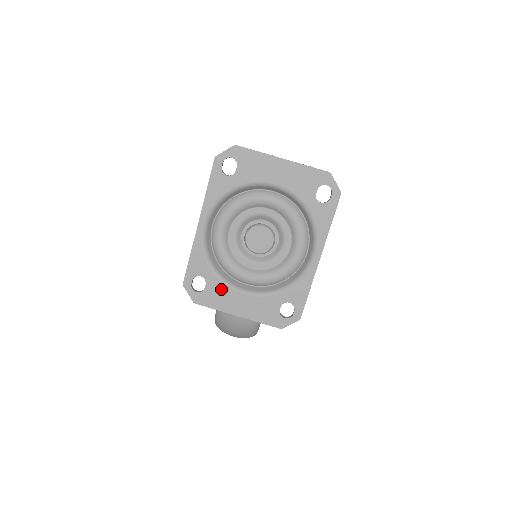
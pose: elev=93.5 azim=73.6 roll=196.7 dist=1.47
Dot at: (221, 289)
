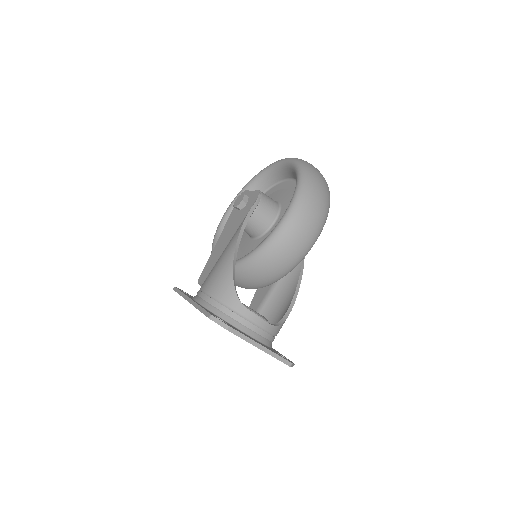
Dot at: occluded
